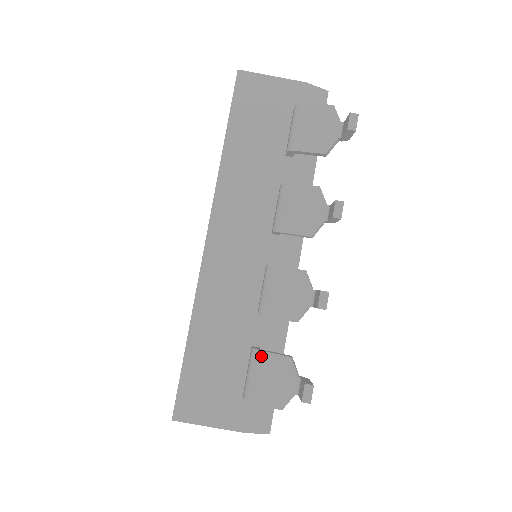
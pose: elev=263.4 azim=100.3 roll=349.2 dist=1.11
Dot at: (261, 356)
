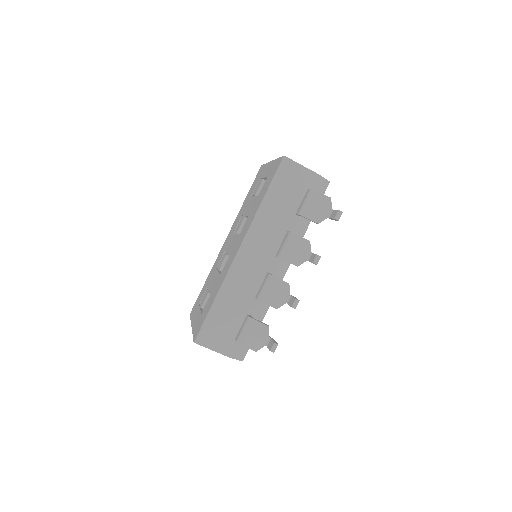
Dot at: (253, 322)
